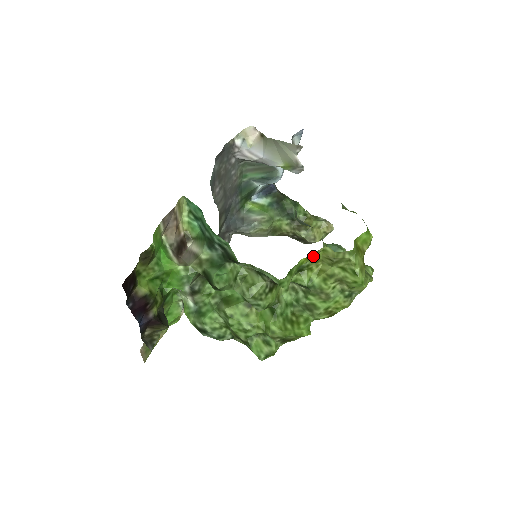
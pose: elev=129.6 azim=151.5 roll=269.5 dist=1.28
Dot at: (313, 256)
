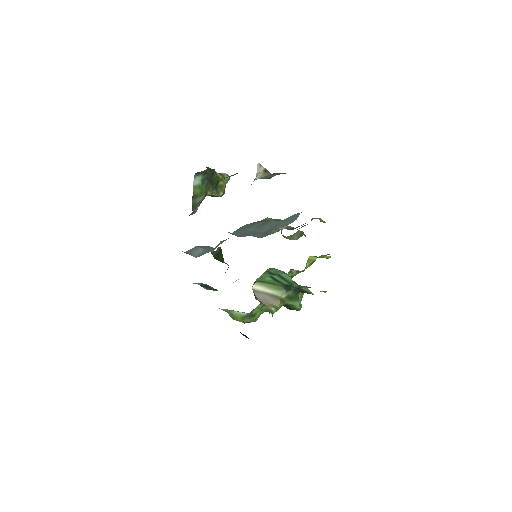
Dot at: occluded
